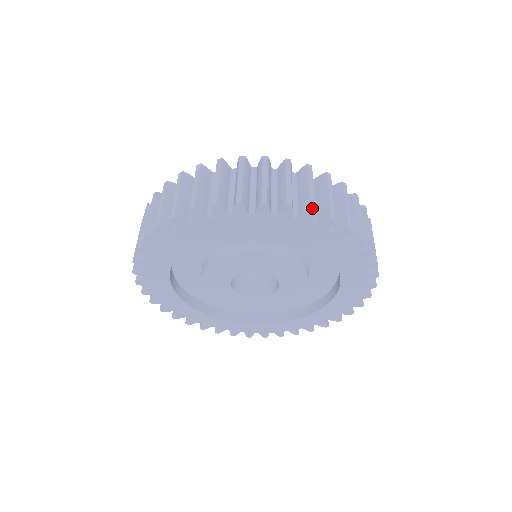
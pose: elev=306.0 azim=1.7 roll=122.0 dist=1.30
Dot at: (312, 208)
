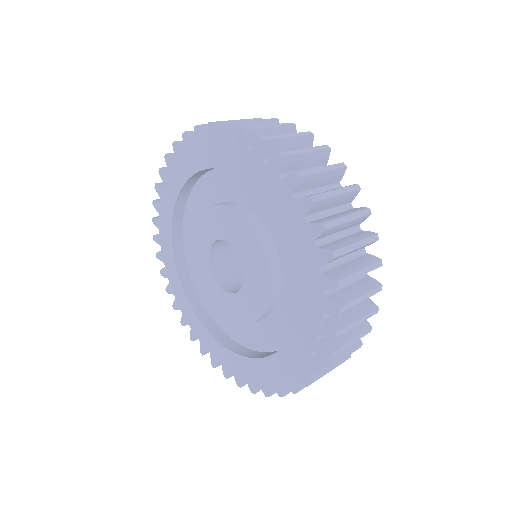
Dot at: (176, 142)
